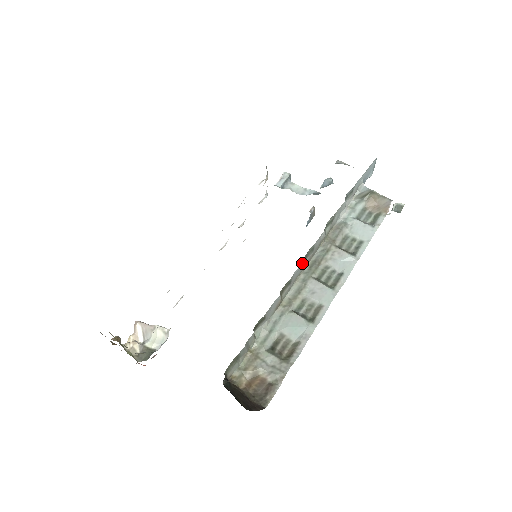
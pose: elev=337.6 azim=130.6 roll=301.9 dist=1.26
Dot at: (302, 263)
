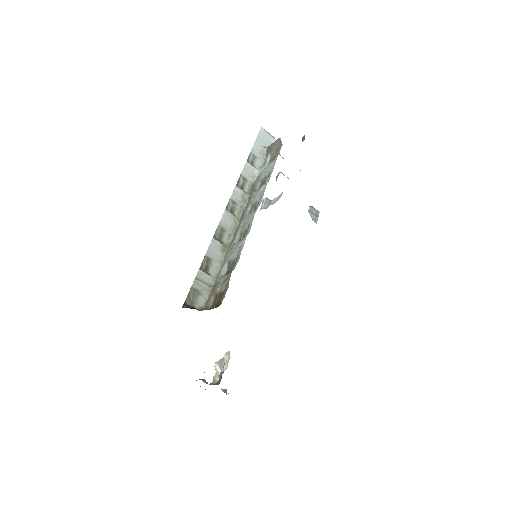
Dot at: (223, 213)
